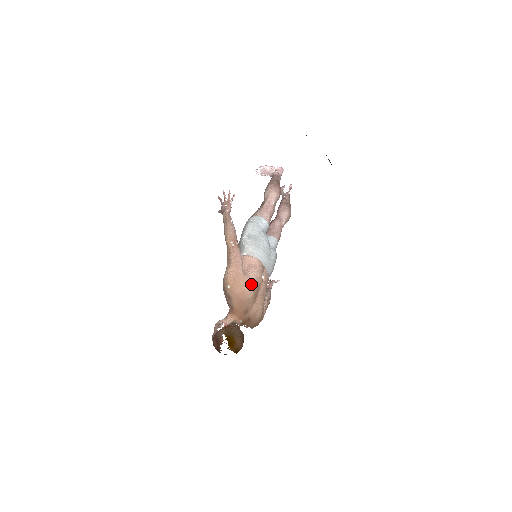
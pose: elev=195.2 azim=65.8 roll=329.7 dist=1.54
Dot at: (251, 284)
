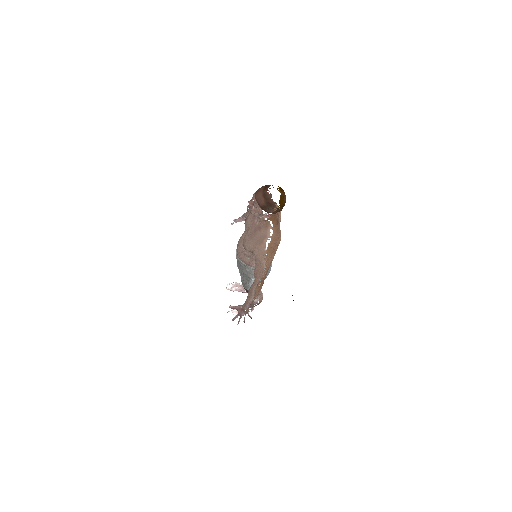
Dot at: occluded
